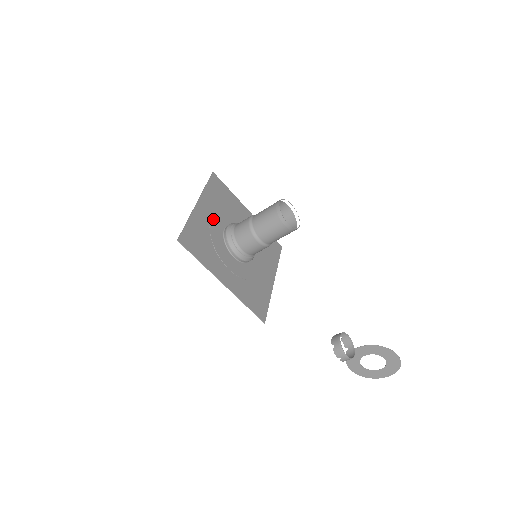
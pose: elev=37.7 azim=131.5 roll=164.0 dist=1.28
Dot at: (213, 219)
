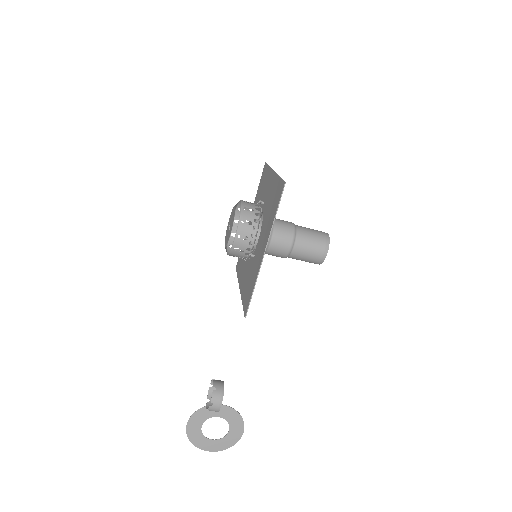
Dot at: occluded
